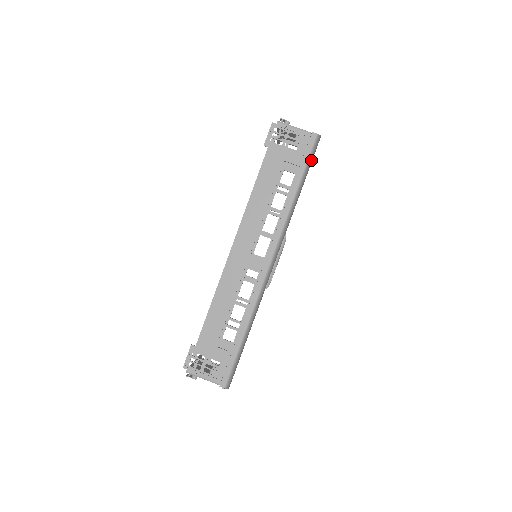
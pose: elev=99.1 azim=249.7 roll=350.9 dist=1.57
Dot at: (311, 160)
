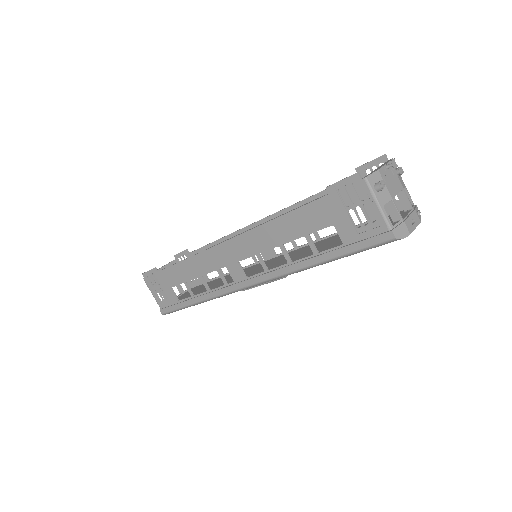
Dot at: (368, 249)
